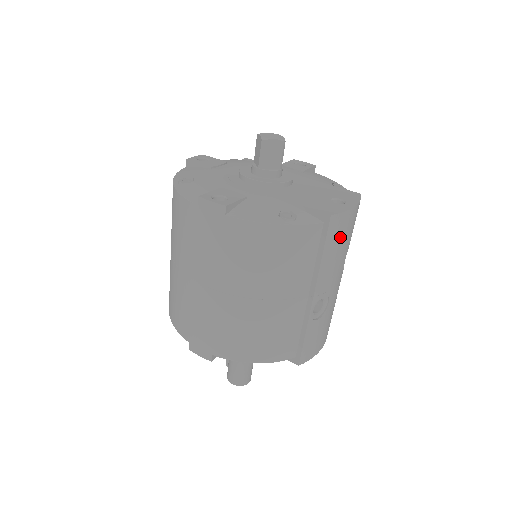
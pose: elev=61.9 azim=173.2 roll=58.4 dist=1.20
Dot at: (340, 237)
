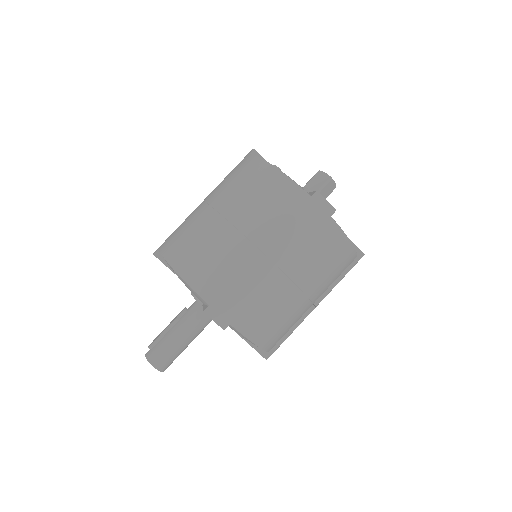
Dot at: occluded
